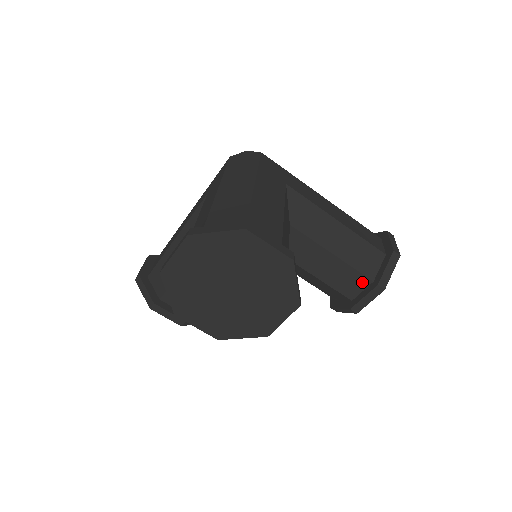
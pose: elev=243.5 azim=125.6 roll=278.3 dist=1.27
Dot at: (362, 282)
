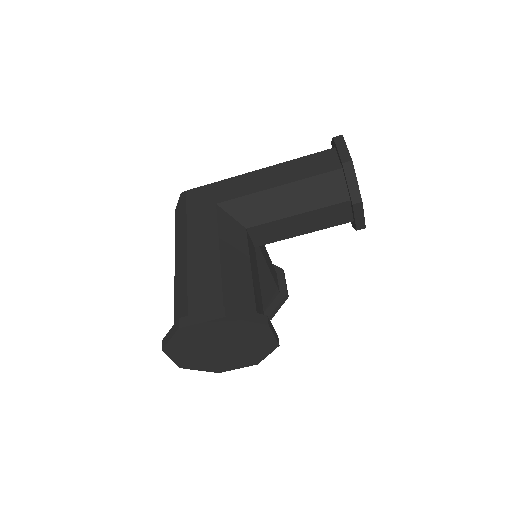
Dot at: (343, 208)
